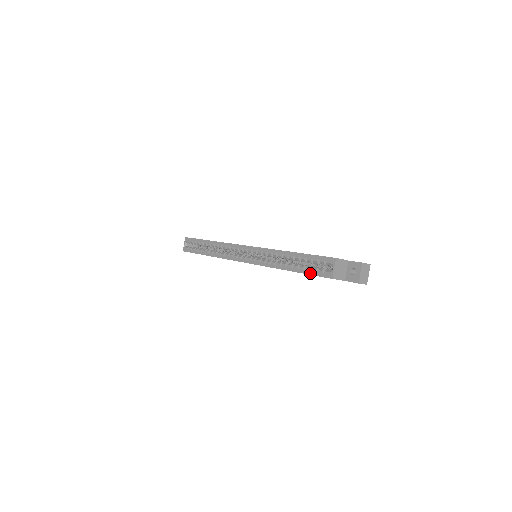
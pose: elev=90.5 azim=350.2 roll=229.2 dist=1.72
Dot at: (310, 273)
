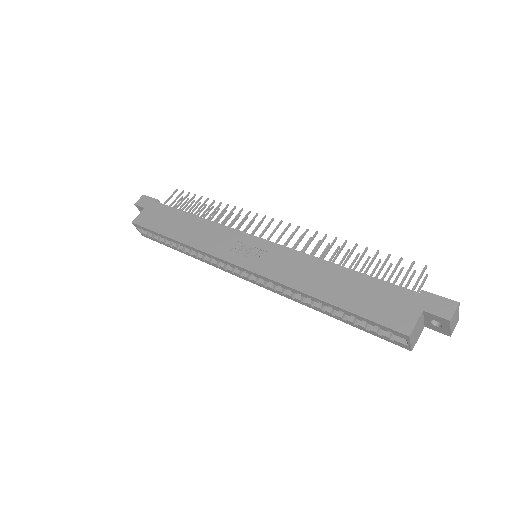
Dot at: occluded
